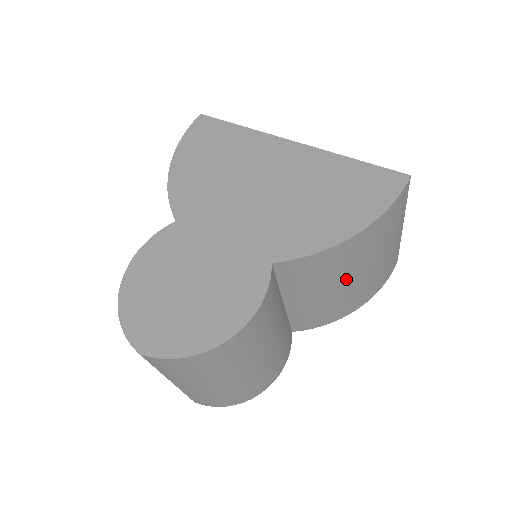
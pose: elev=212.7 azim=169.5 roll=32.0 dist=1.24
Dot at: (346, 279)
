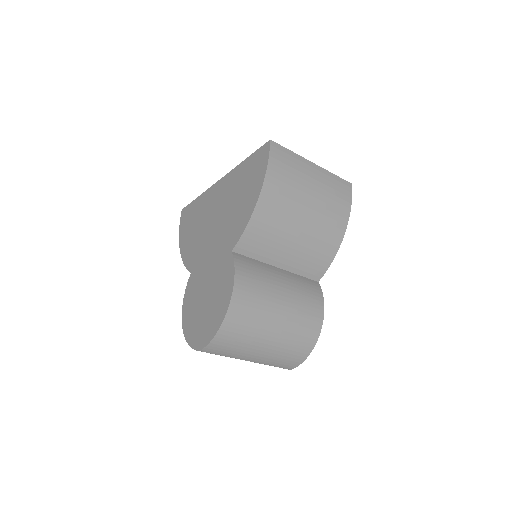
Dot at: (296, 224)
